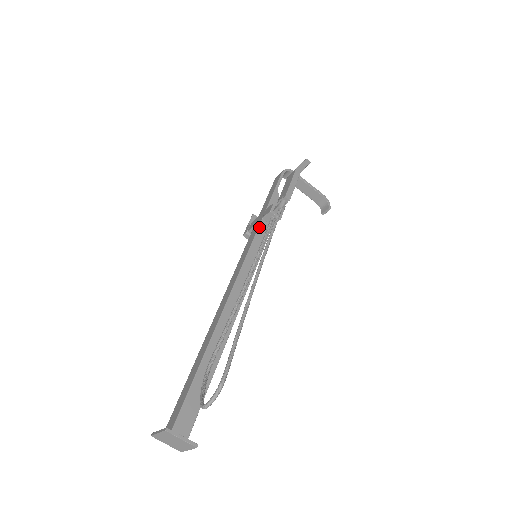
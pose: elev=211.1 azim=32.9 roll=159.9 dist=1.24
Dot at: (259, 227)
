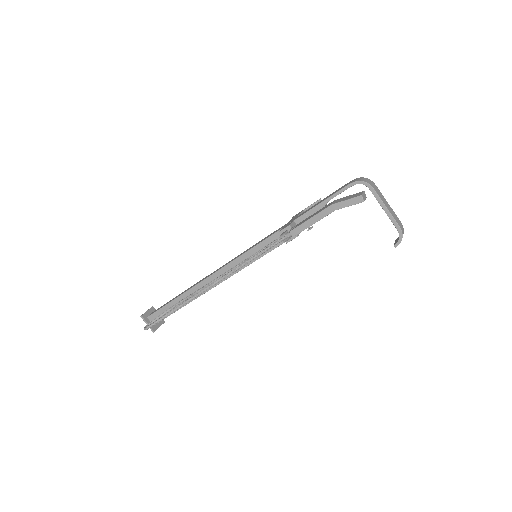
Dot at: (273, 234)
